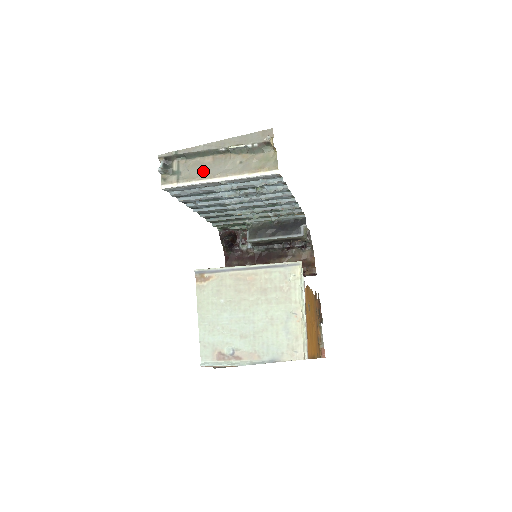
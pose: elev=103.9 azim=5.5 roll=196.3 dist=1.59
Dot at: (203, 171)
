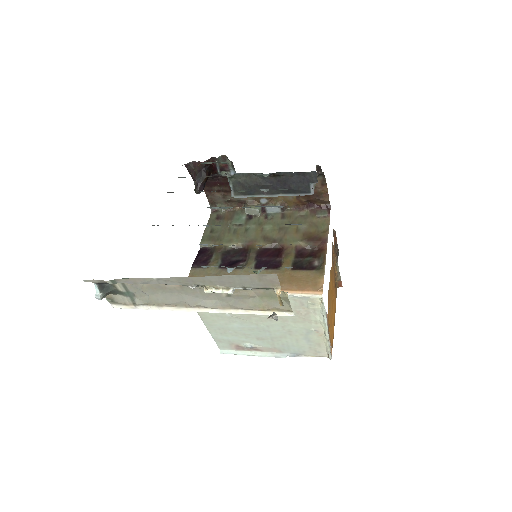
Dot at: (169, 298)
